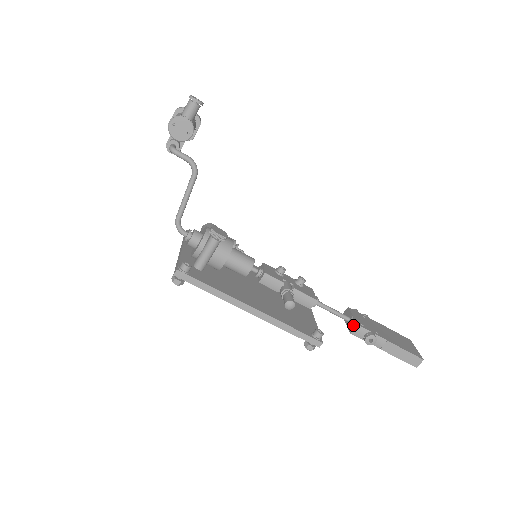
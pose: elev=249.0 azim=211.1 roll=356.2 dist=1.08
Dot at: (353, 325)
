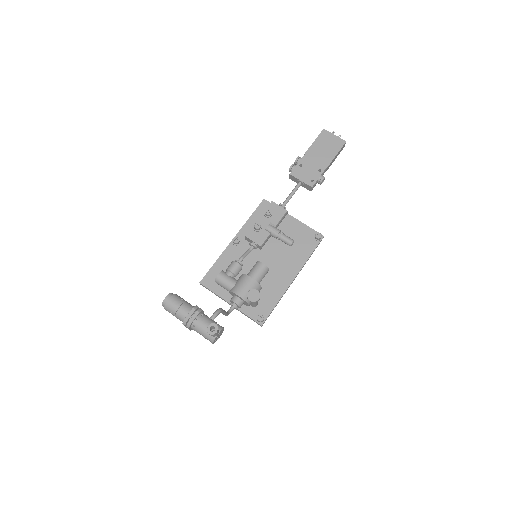
Dot at: (309, 188)
